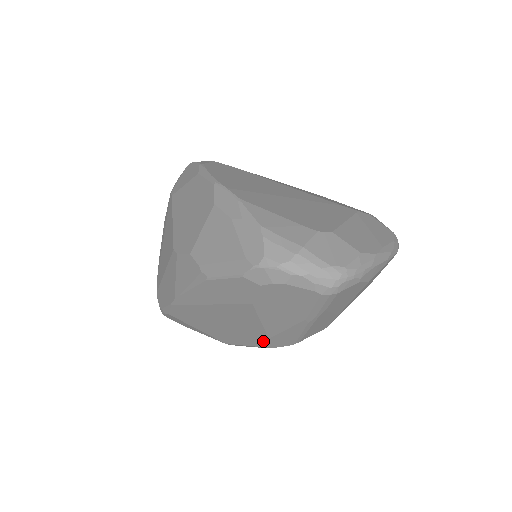
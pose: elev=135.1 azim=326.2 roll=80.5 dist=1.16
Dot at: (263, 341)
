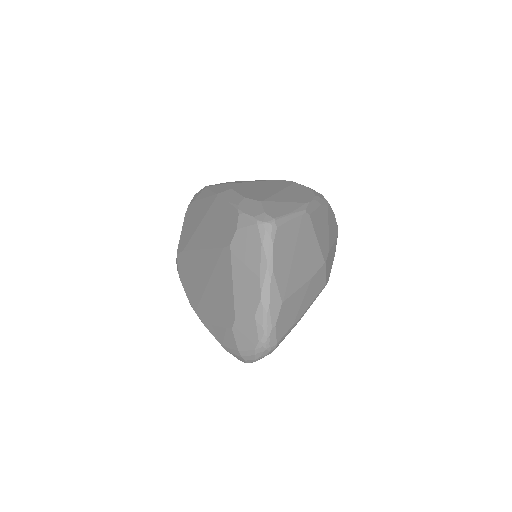
Dot at: occluded
